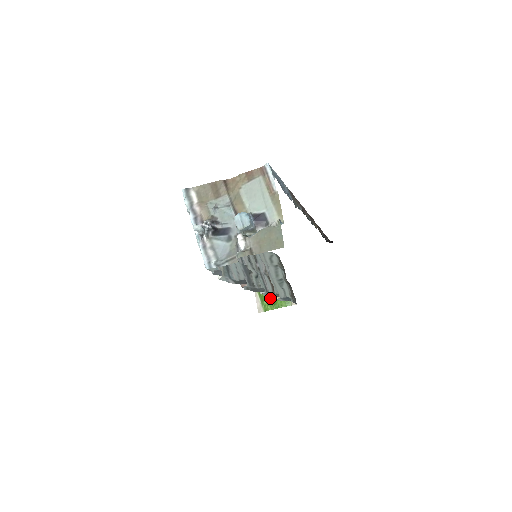
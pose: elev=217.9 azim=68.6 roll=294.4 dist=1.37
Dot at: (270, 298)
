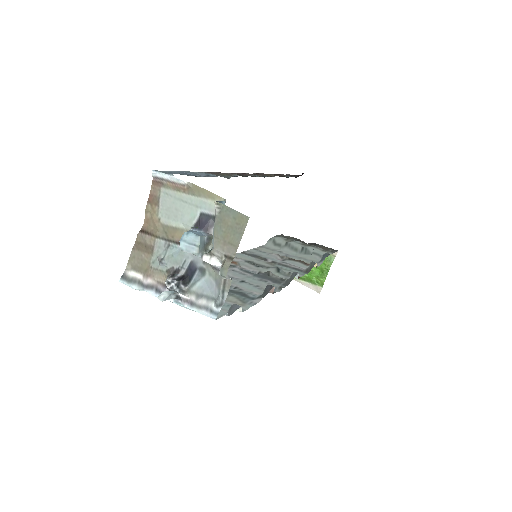
Dot at: (313, 272)
